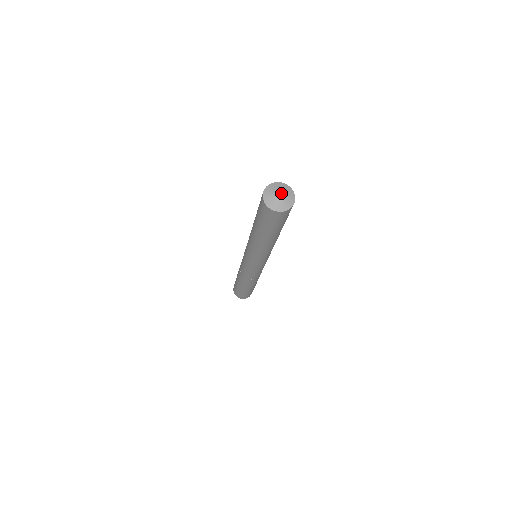
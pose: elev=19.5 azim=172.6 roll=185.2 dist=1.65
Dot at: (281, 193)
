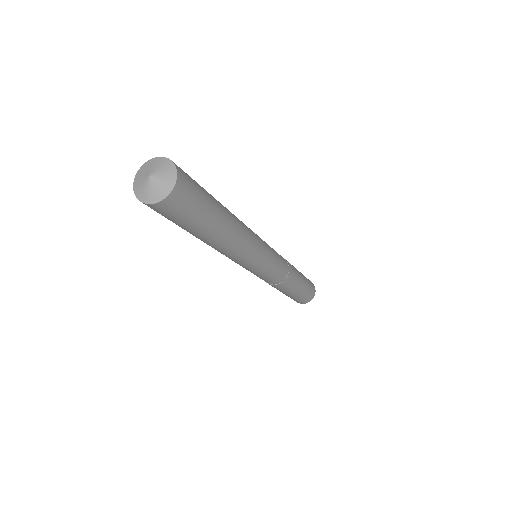
Dot at: (151, 174)
